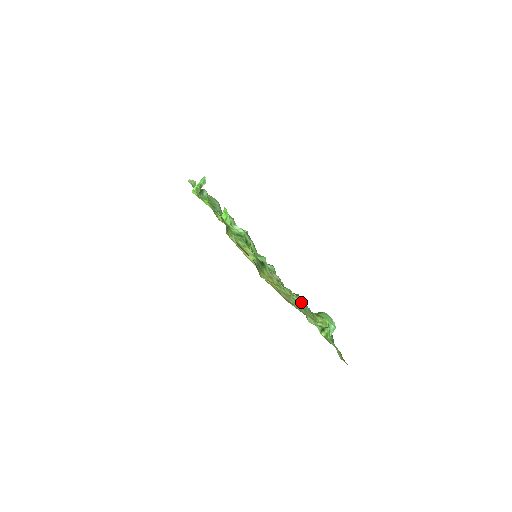
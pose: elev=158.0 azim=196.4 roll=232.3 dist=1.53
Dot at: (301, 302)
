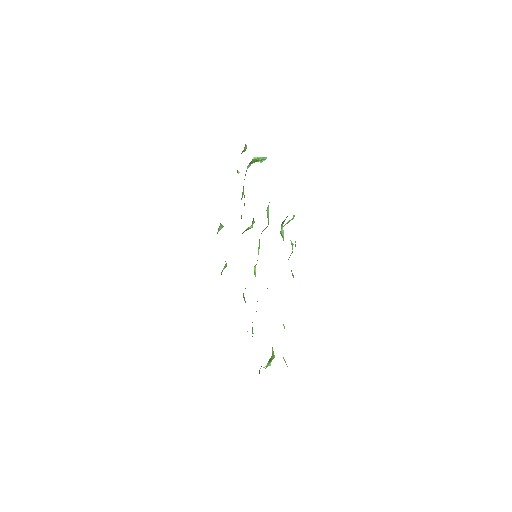
Dot at: occluded
